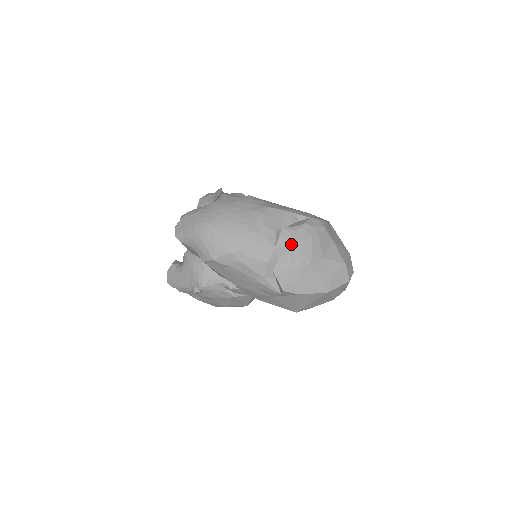
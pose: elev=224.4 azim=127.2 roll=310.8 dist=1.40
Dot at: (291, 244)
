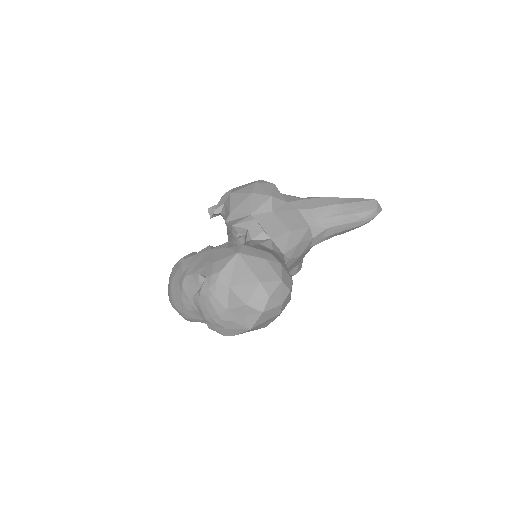
Dot at: (201, 309)
